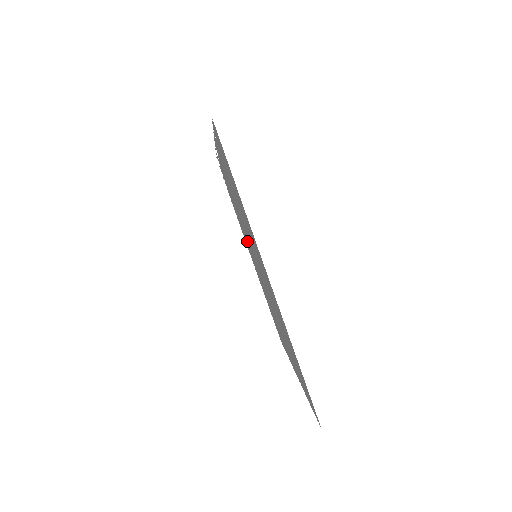
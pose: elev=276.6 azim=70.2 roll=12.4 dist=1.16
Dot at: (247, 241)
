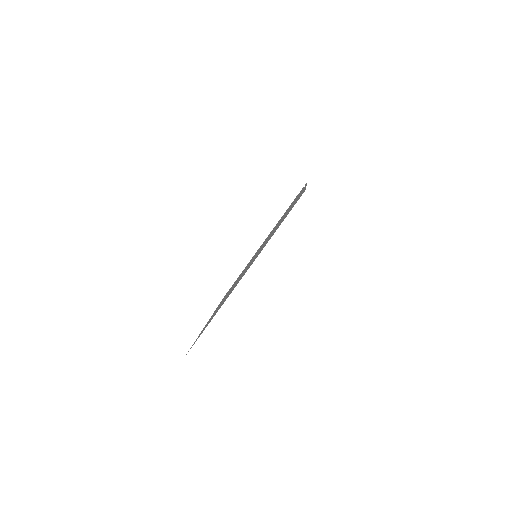
Dot at: (266, 239)
